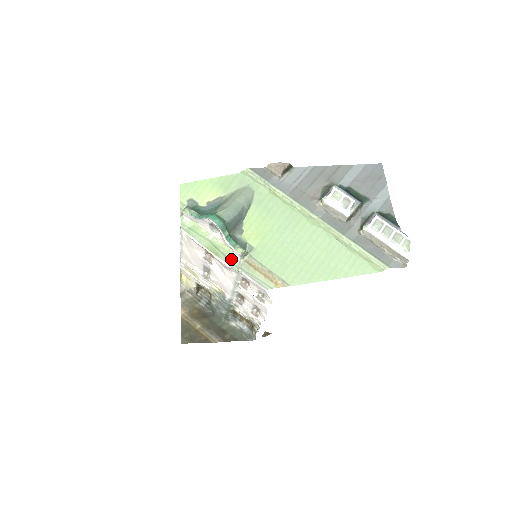
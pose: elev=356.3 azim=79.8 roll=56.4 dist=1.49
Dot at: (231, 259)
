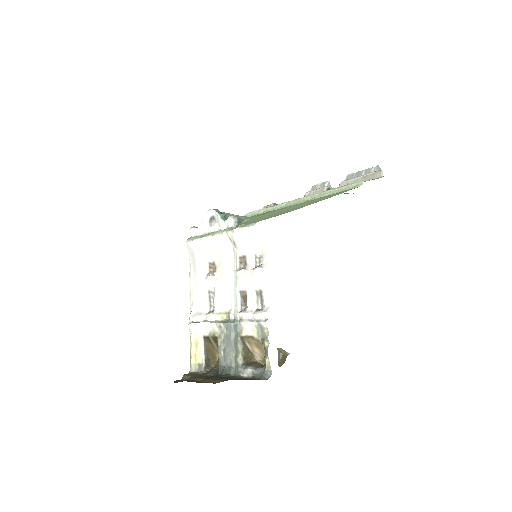
Dot at: (225, 229)
